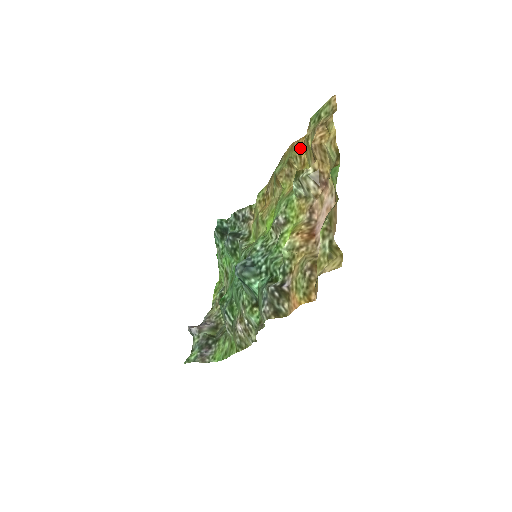
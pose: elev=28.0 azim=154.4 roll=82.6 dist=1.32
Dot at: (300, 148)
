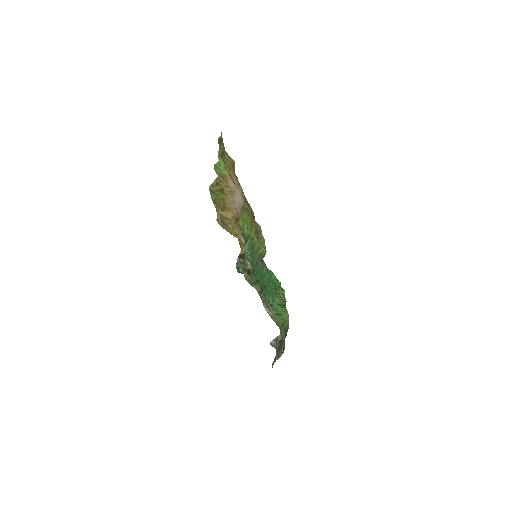
Dot at: occluded
